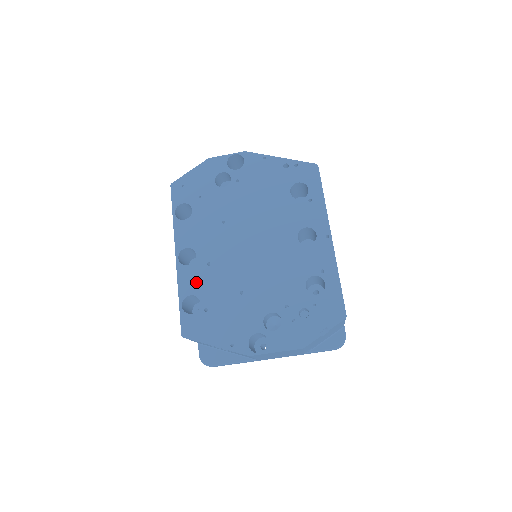
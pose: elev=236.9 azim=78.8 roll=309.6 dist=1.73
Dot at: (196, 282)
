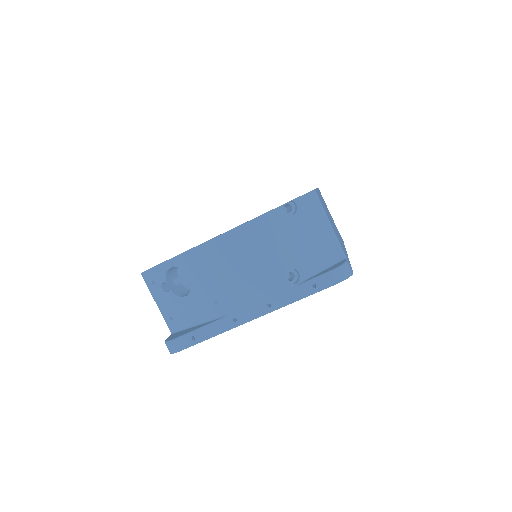
Dot at: occluded
